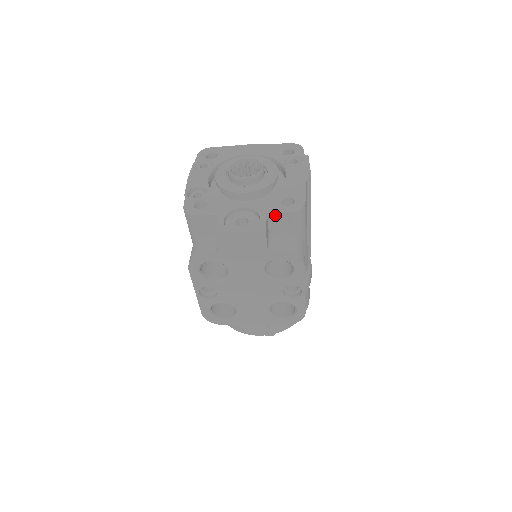
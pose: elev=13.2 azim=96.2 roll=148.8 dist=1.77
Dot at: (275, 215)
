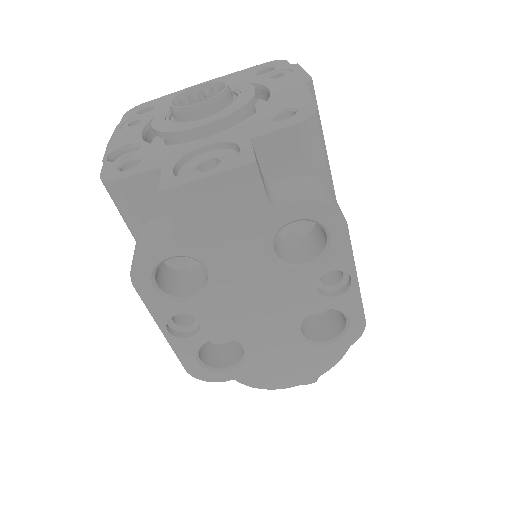
Dot at: (267, 139)
